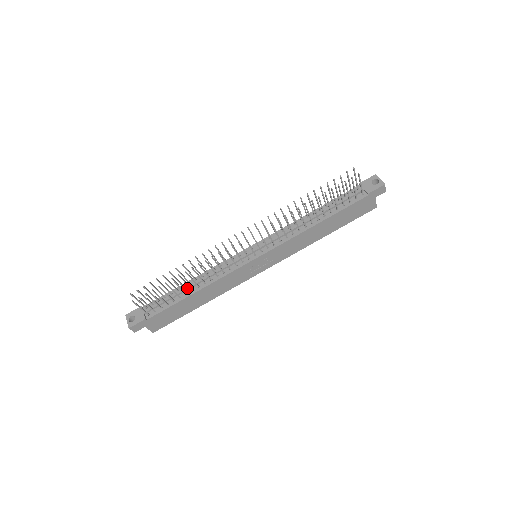
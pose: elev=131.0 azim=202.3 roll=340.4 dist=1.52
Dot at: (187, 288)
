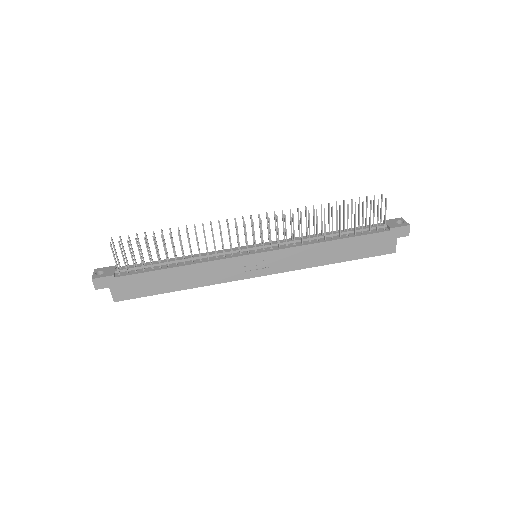
Dot at: (172, 260)
